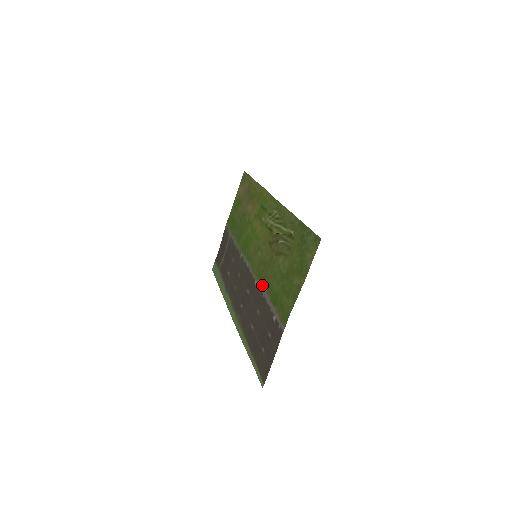
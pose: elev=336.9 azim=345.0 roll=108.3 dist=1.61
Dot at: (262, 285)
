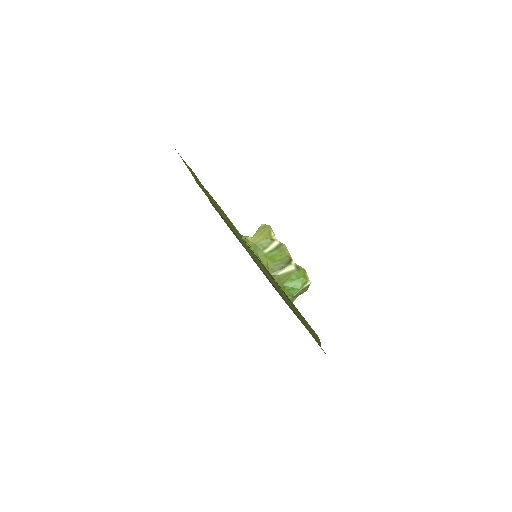
Dot at: occluded
